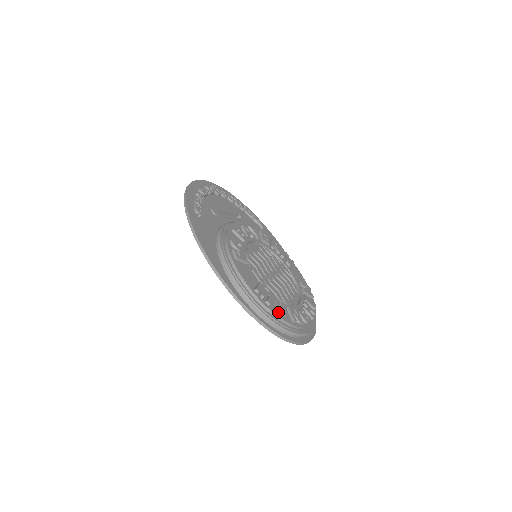
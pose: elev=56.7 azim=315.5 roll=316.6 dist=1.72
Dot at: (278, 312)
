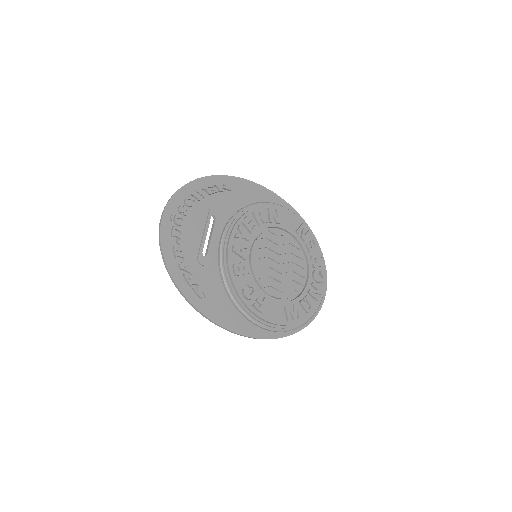
Dot at: (308, 313)
